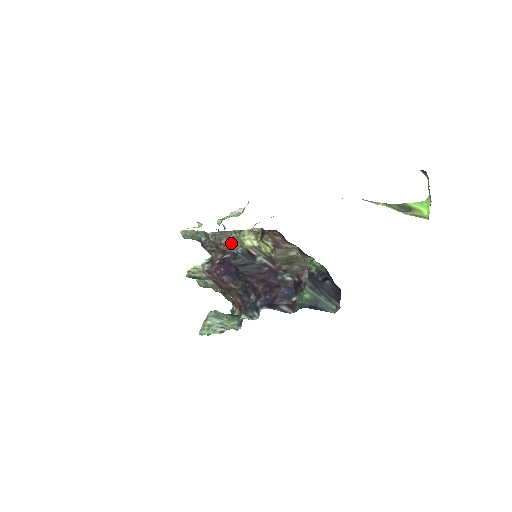
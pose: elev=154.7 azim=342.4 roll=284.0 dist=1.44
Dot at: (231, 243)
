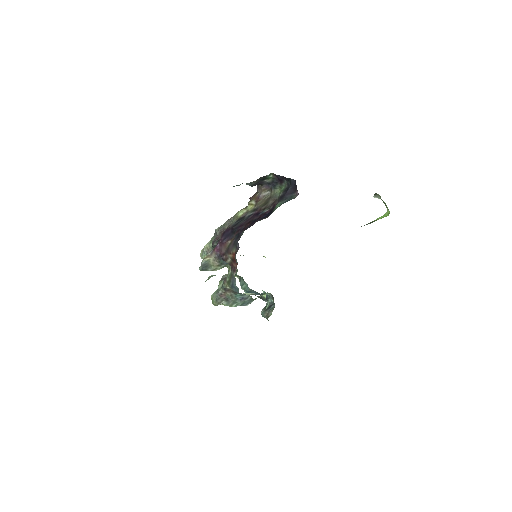
Dot at: (230, 224)
